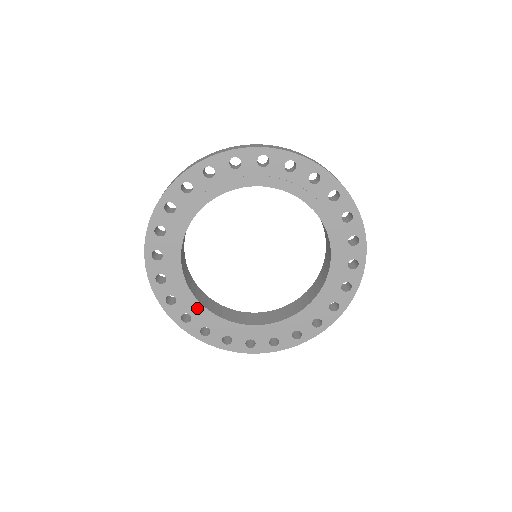
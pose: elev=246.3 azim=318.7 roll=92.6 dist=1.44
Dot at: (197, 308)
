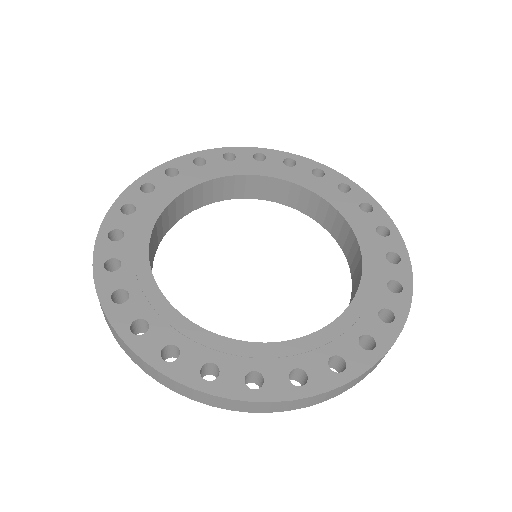
Dot at: (218, 346)
